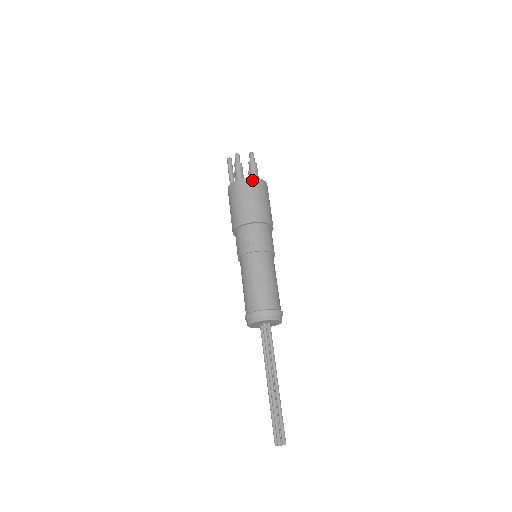
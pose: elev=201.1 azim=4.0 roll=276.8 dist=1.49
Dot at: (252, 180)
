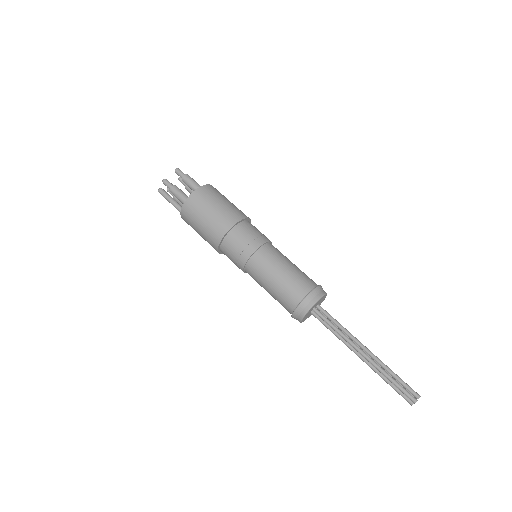
Dot at: (198, 192)
